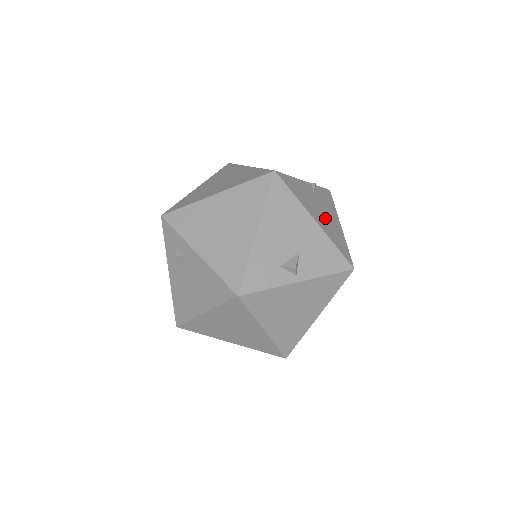
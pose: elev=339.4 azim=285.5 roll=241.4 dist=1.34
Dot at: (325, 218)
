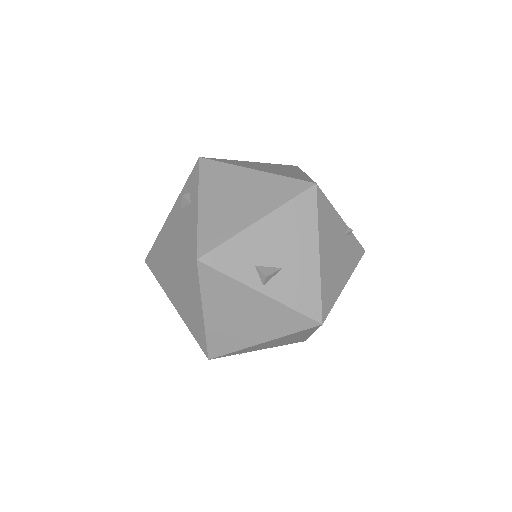
Dot at: (334, 262)
